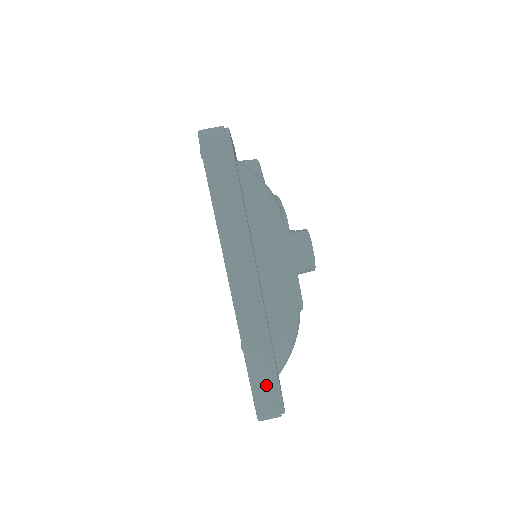
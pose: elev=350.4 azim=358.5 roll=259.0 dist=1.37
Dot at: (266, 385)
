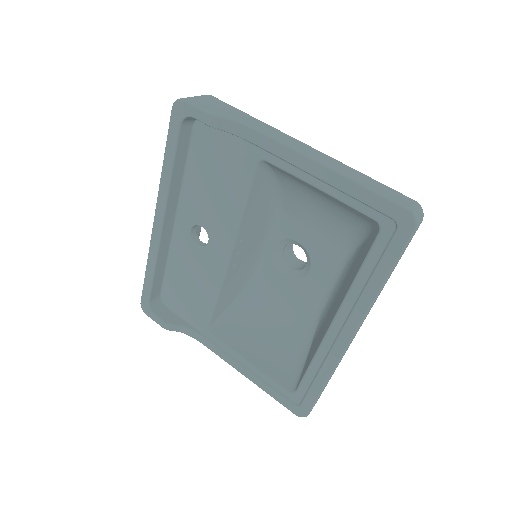
Dot at: occluded
